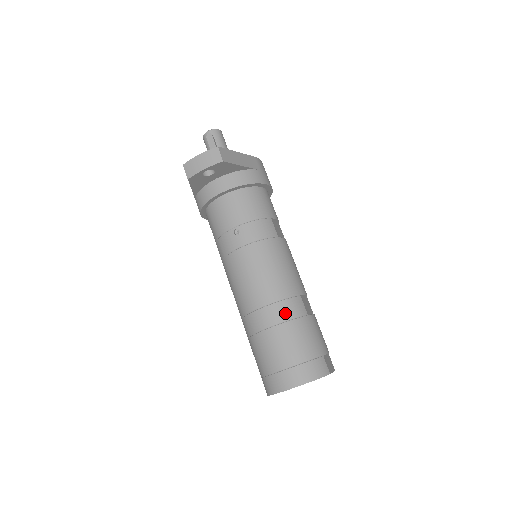
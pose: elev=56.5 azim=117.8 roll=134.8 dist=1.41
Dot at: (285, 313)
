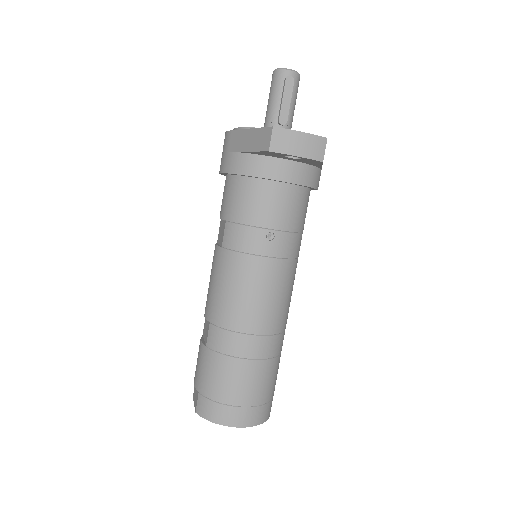
Dot at: (270, 350)
